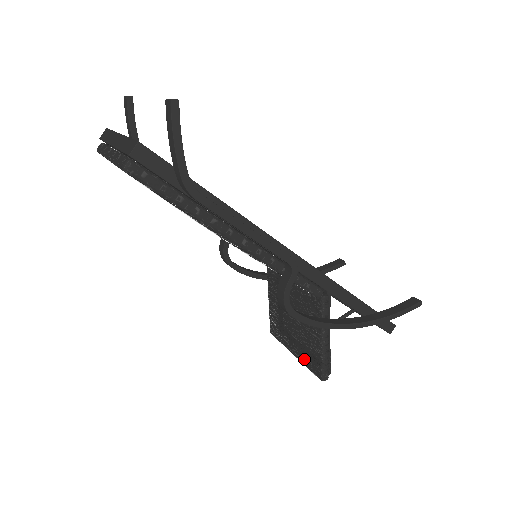
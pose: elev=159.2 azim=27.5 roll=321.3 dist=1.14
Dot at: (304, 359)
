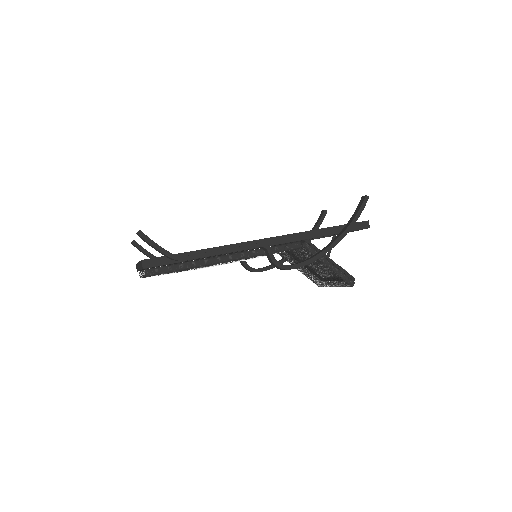
Dot at: (337, 284)
